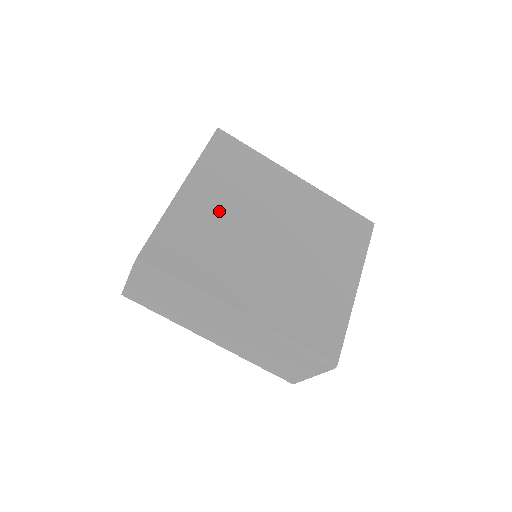
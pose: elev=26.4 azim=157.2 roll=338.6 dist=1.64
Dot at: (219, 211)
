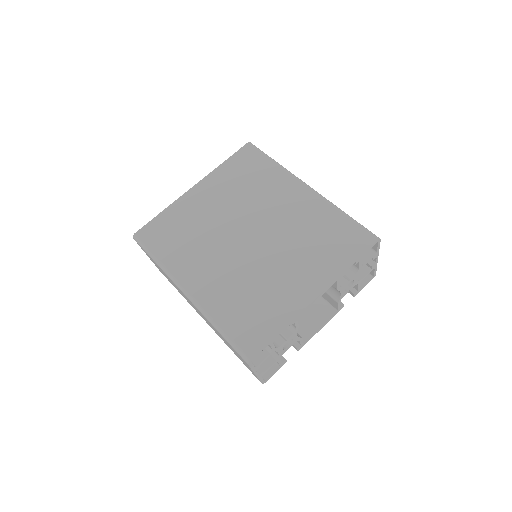
Dot at: (212, 209)
